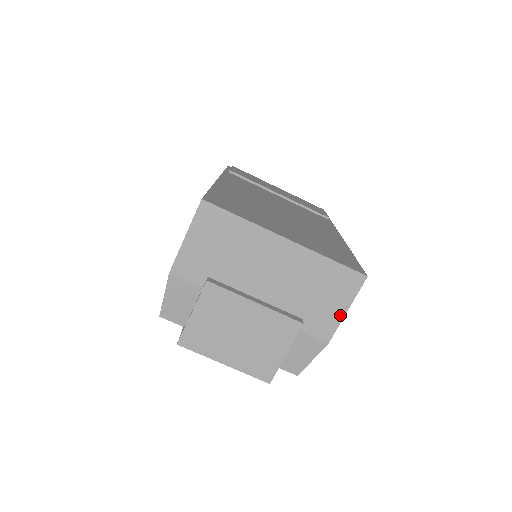
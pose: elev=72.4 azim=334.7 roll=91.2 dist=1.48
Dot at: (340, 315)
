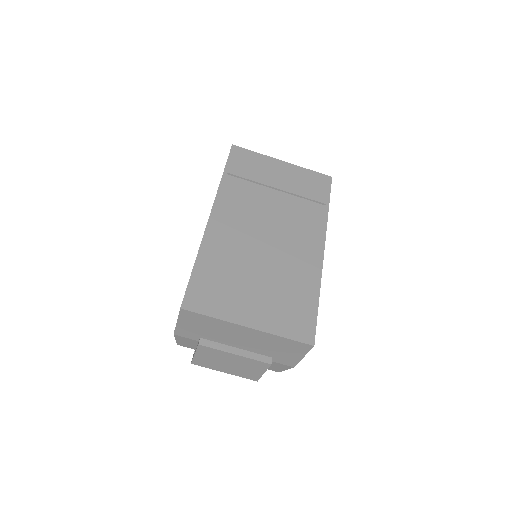
Dot at: (299, 358)
